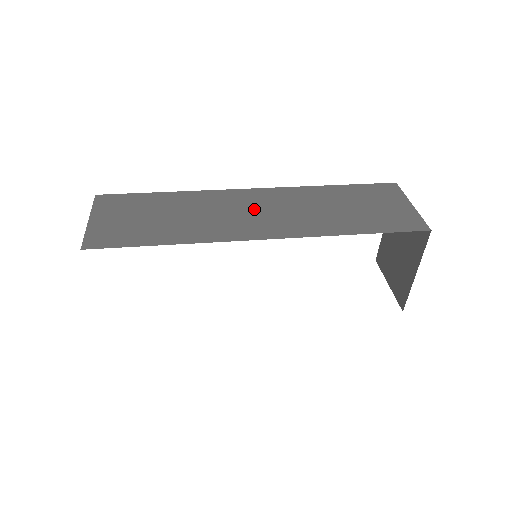
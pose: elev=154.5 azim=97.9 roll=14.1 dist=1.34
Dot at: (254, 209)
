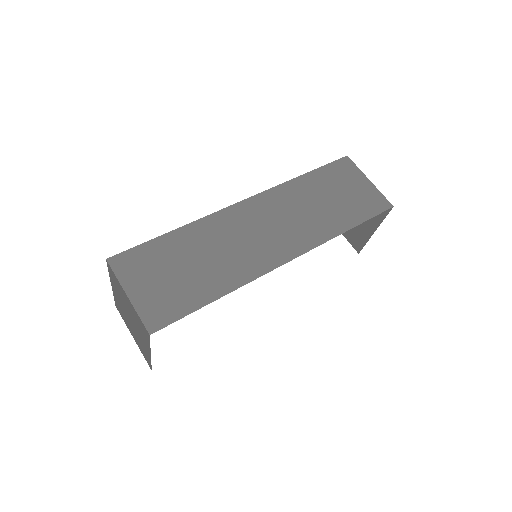
Dot at: (260, 227)
